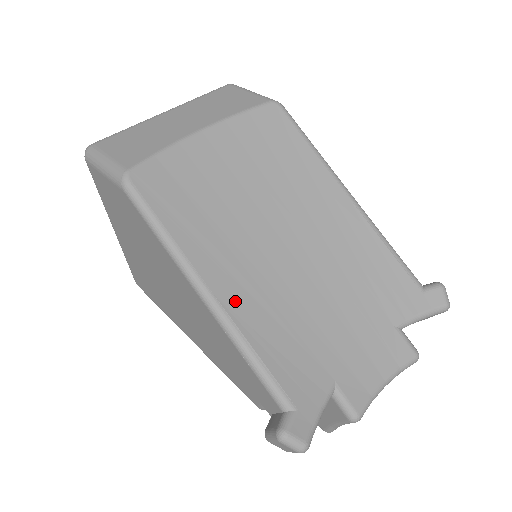
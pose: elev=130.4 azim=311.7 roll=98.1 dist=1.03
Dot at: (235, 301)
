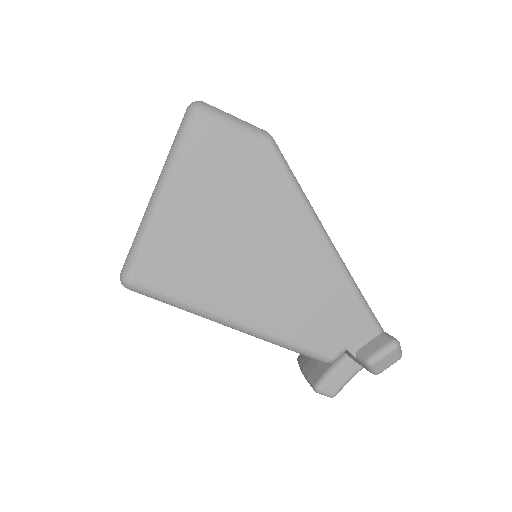
Dot at: occluded
